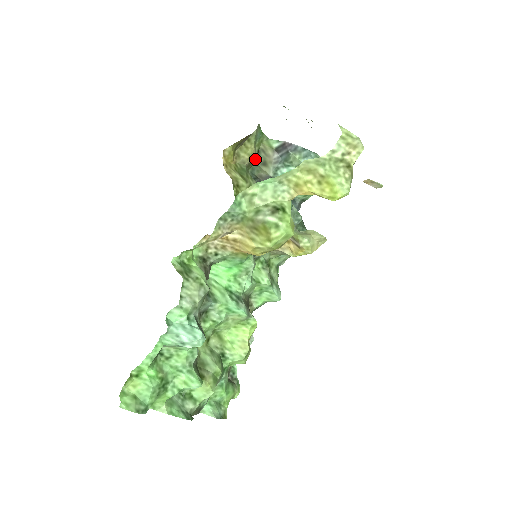
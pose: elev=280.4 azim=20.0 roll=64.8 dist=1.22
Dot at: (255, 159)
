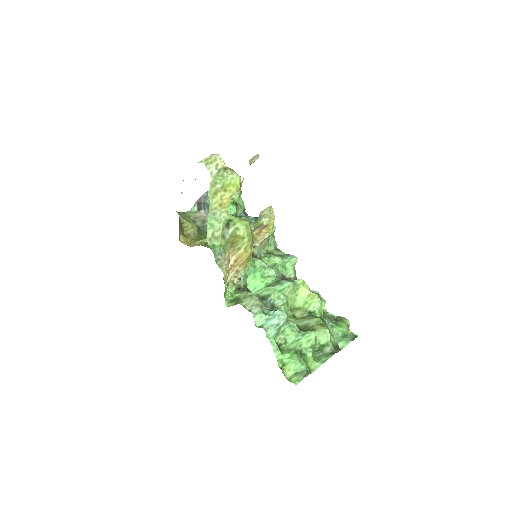
Dot at: (197, 226)
